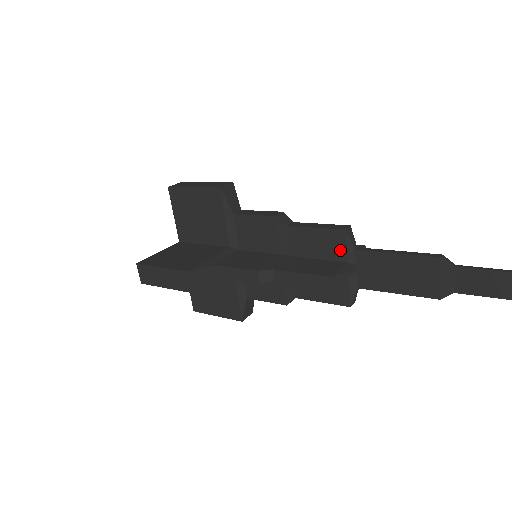
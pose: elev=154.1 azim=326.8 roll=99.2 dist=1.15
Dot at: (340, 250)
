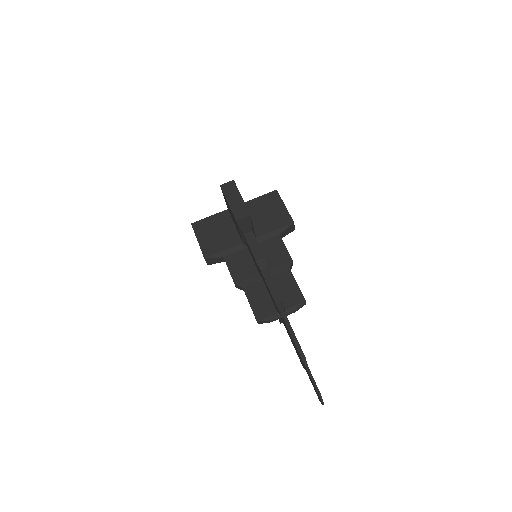
Dot at: (275, 306)
